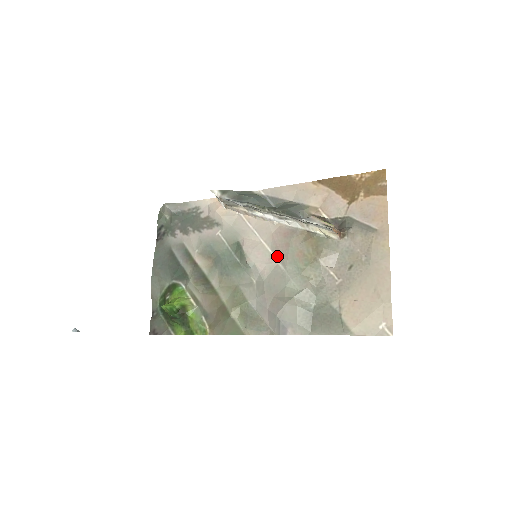
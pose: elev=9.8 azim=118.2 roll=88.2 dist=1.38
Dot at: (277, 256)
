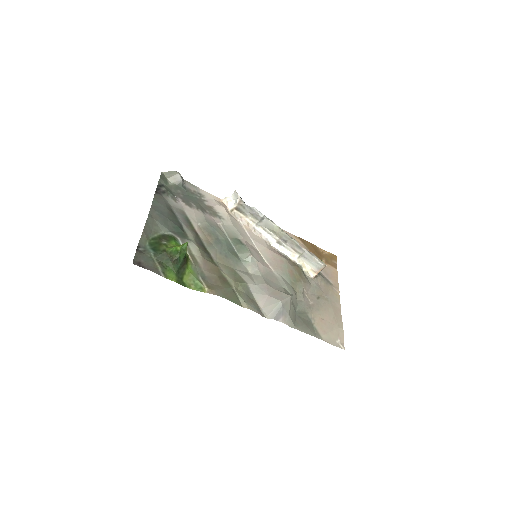
Dot at: (271, 265)
